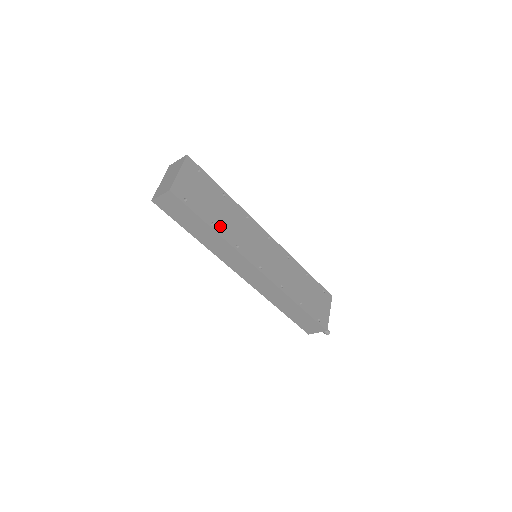
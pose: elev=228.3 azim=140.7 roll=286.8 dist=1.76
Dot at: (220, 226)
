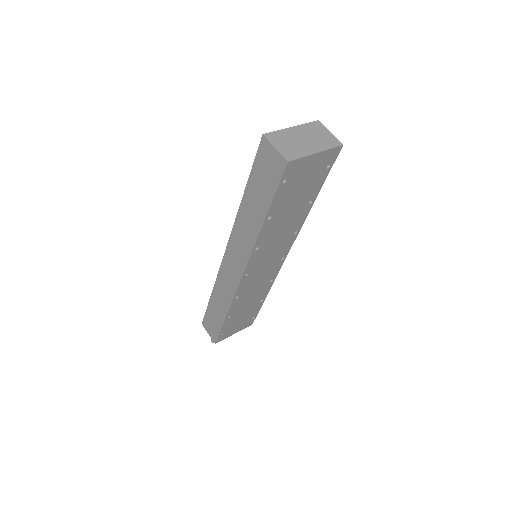
Dot at: (272, 223)
